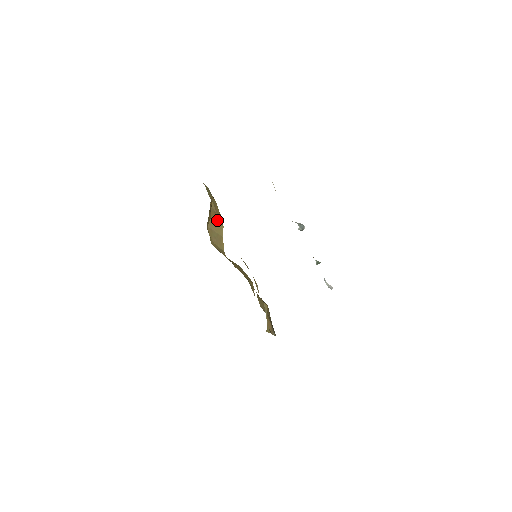
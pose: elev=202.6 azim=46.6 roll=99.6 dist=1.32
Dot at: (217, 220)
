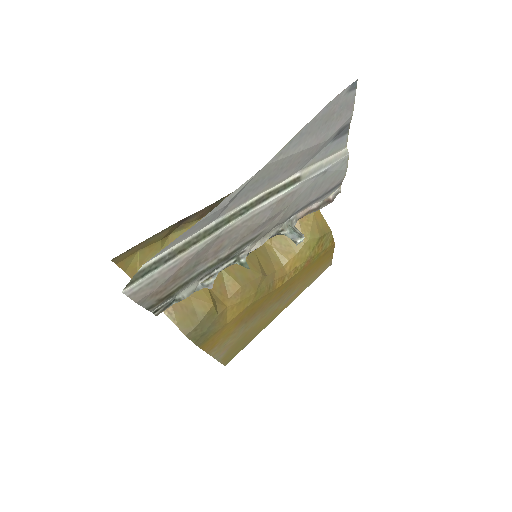
Dot at: occluded
